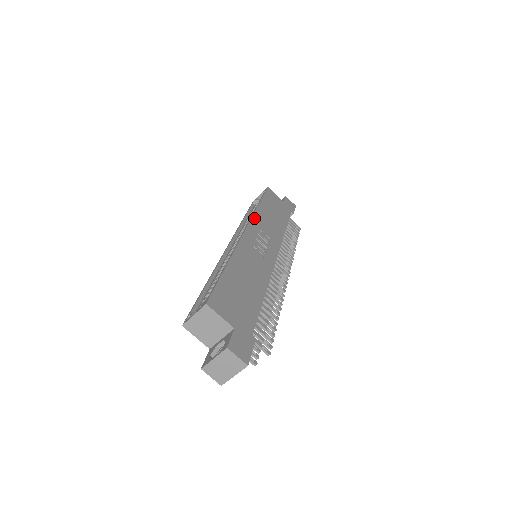
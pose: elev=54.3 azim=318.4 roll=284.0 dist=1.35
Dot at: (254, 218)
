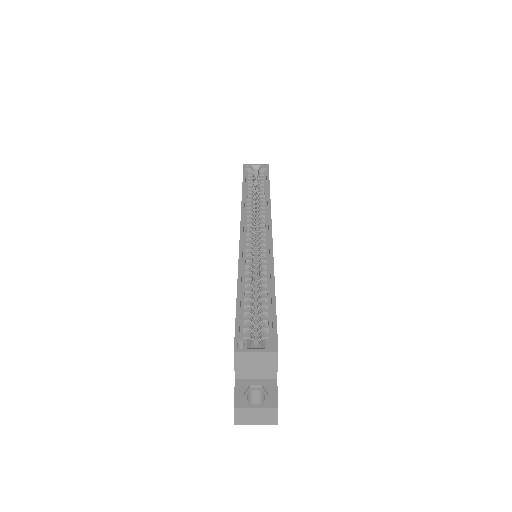
Dot at: occluded
